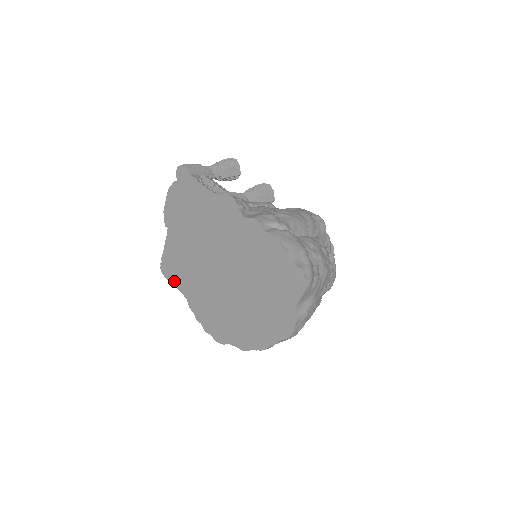
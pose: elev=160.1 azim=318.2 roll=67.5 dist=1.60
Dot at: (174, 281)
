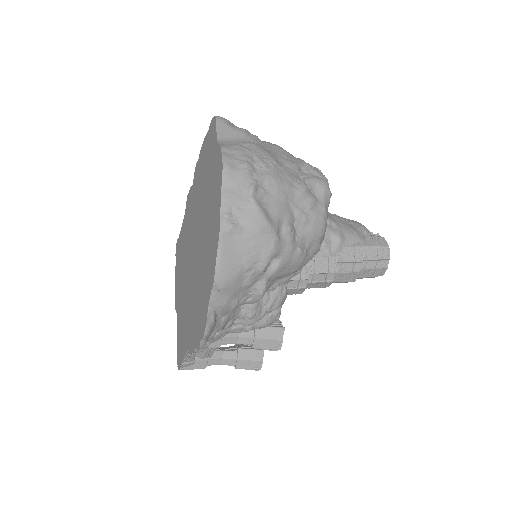
Dot at: (182, 354)
